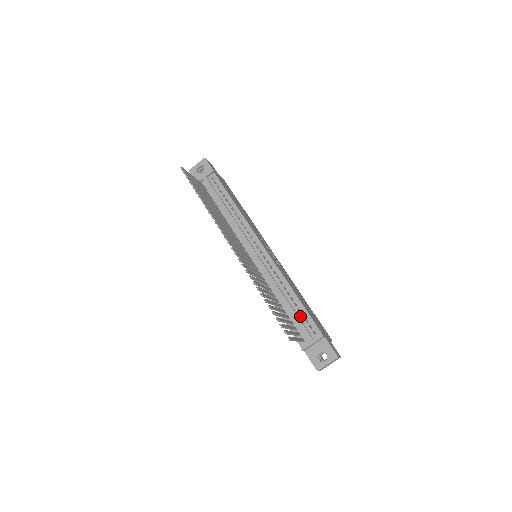
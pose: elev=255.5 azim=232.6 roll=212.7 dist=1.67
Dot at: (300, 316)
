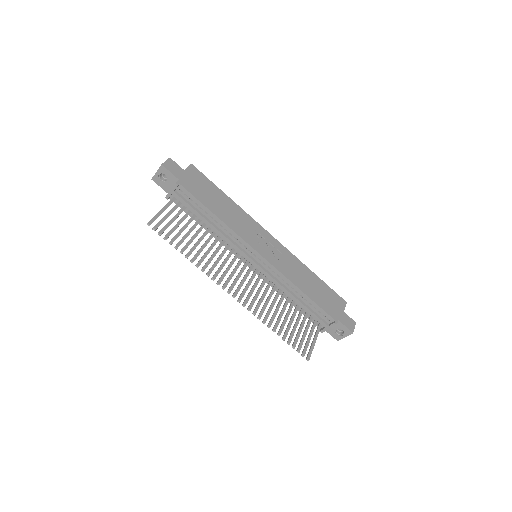
Dot at: (313, 309)
